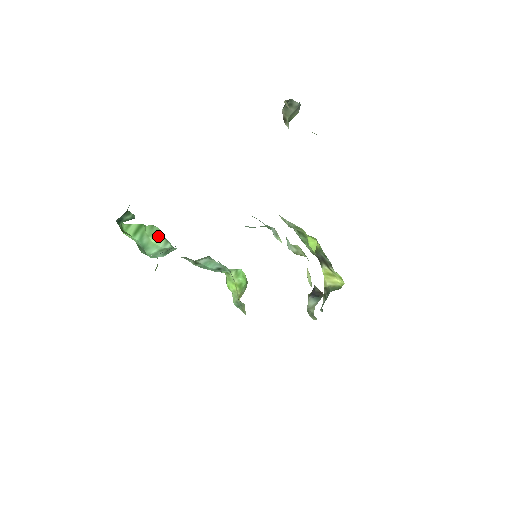
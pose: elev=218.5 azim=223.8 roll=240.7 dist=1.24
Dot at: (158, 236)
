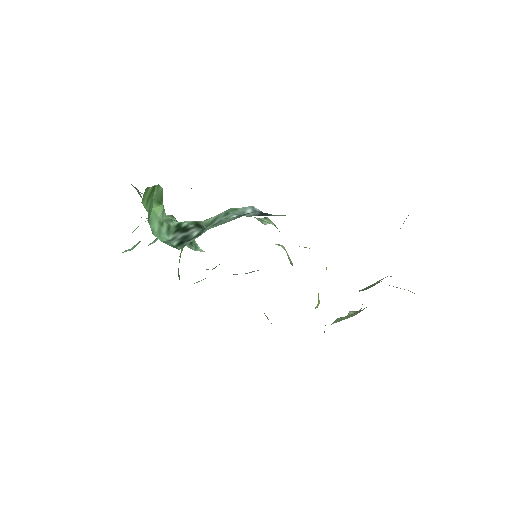
Dot at: (160, 201)
